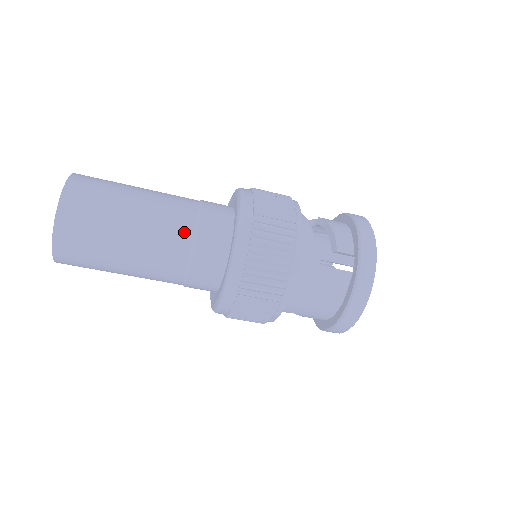
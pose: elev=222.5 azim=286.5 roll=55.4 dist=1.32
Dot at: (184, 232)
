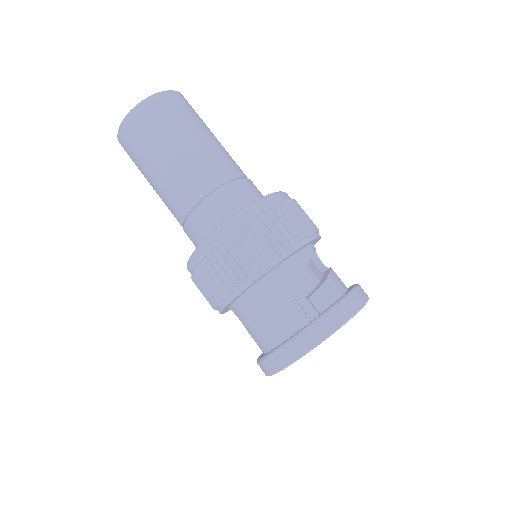
Dot at: (206, 185)
